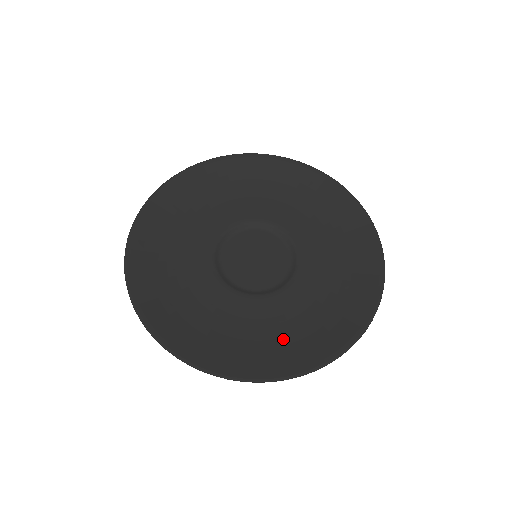
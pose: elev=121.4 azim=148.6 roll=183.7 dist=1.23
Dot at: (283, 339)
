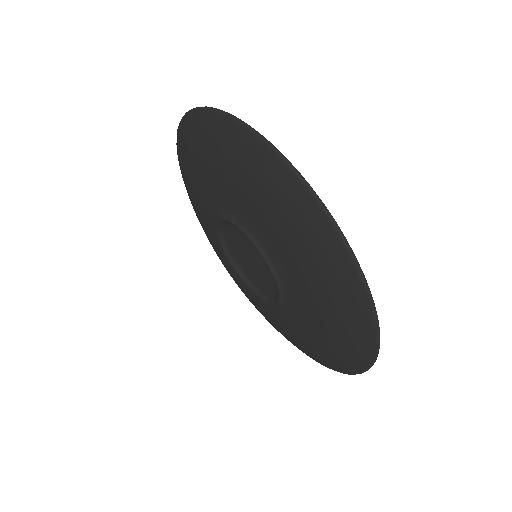
Dot at: occluded
